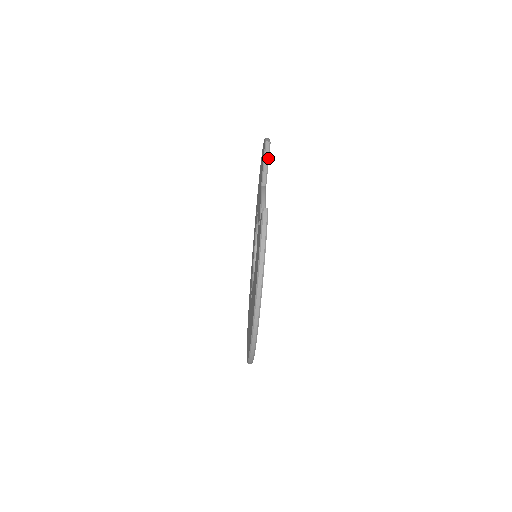
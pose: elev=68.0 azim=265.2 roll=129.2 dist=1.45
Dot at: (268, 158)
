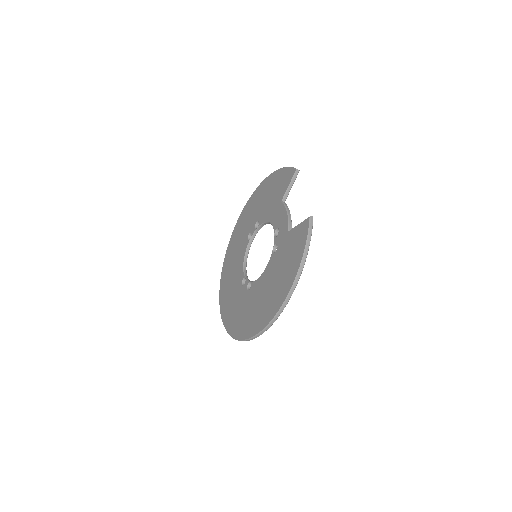
Dot at: occluded
